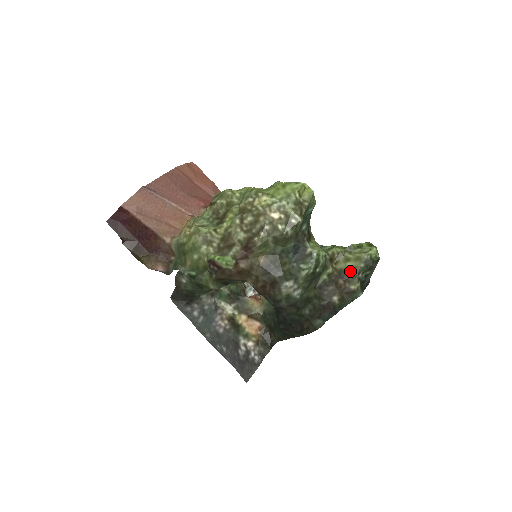
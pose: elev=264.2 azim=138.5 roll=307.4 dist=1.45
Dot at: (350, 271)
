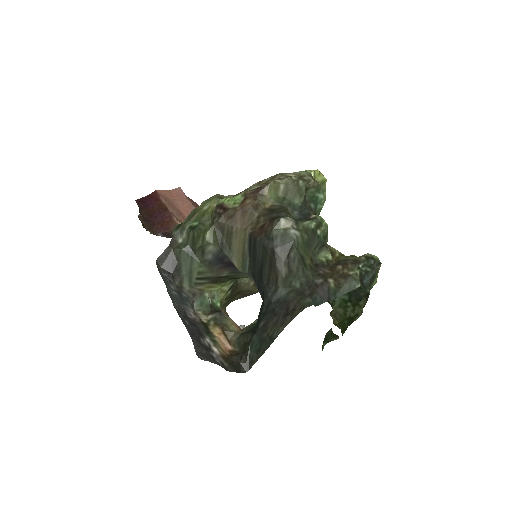
Dot at: (350, 260)
